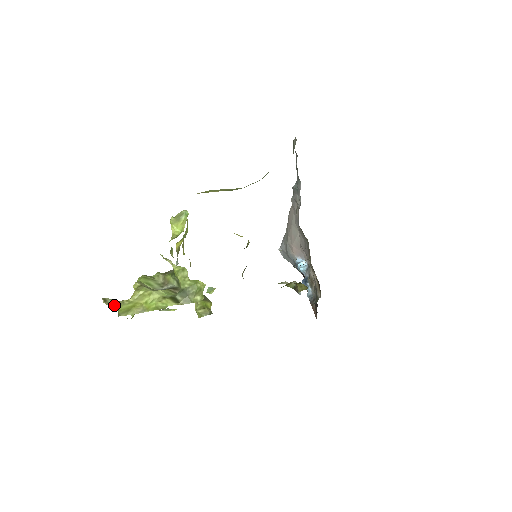
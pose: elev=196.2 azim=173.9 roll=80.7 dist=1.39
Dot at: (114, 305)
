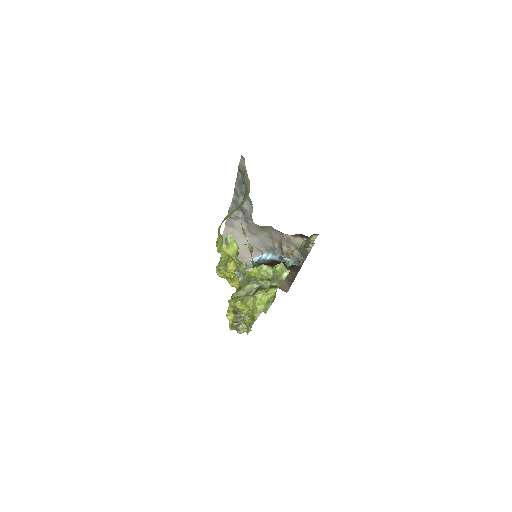
Dot at: (246, 318)
